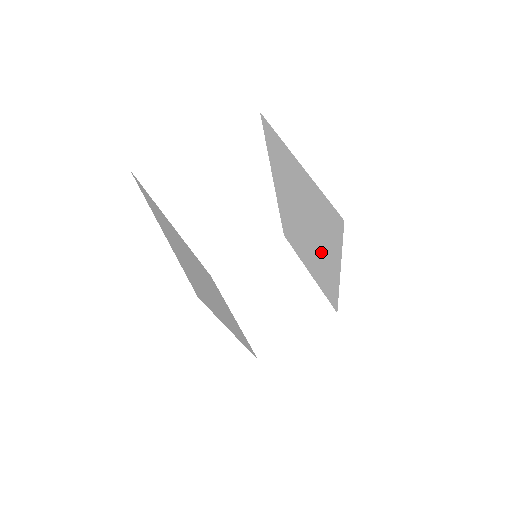
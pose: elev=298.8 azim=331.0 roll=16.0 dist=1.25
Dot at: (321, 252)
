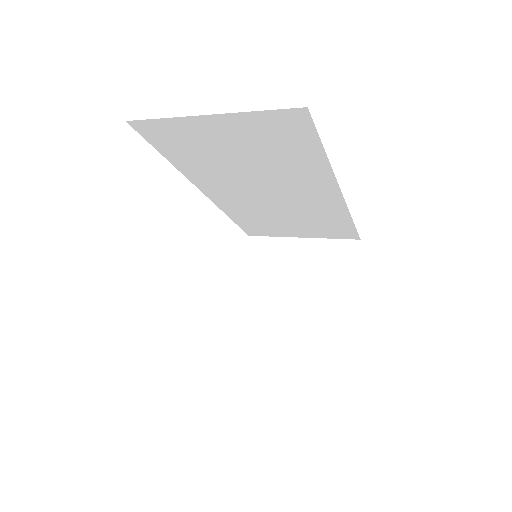
Dot at: (302, 193)
